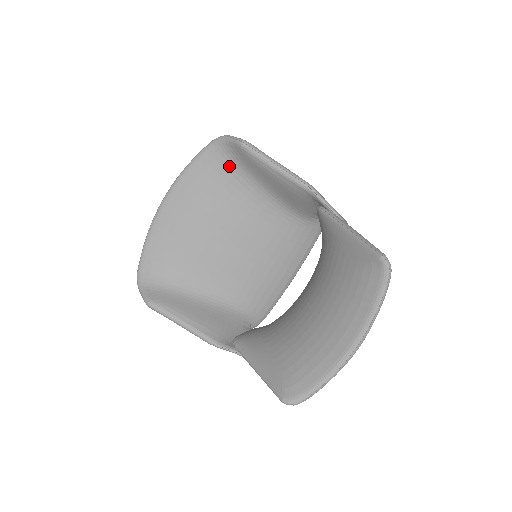
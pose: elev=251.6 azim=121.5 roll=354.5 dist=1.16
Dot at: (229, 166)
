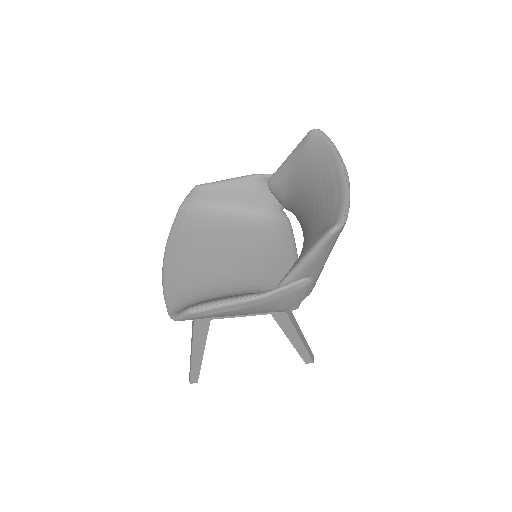
Dot at: (197, 212)
